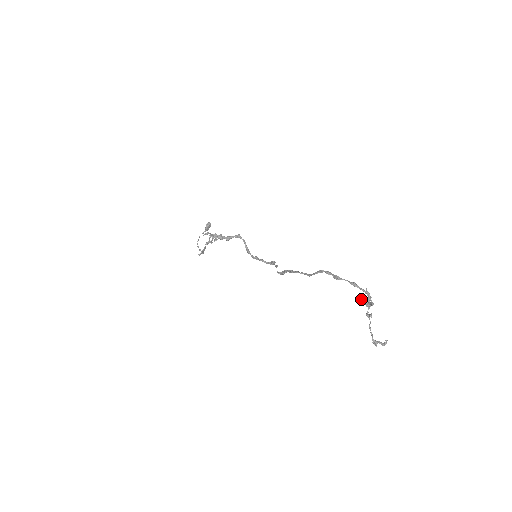
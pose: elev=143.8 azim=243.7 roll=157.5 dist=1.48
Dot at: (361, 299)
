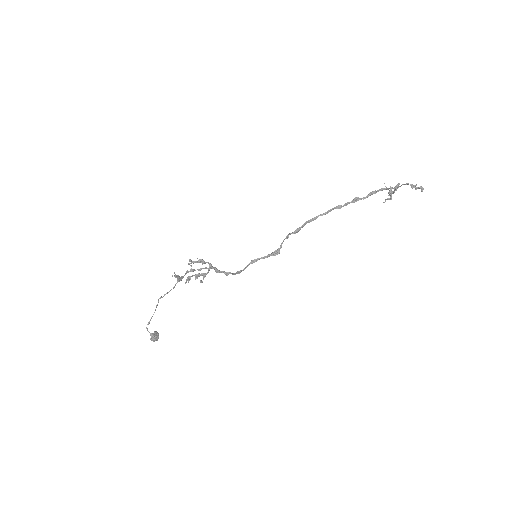
Dot at: occluded
